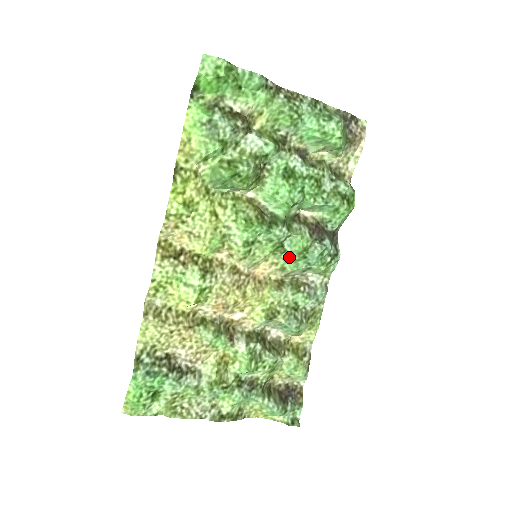
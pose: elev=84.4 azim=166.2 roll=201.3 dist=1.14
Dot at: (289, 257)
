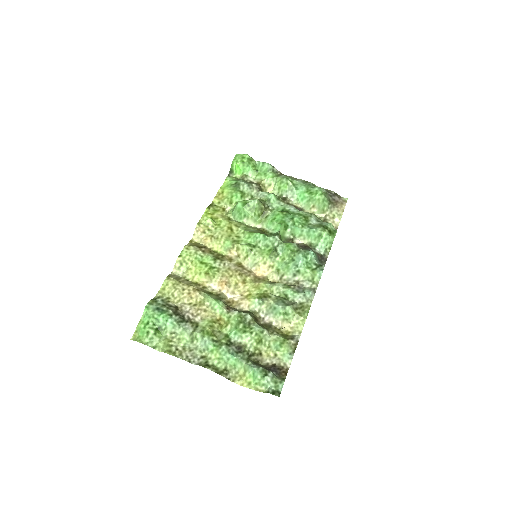
Dot at: (281, 260)
